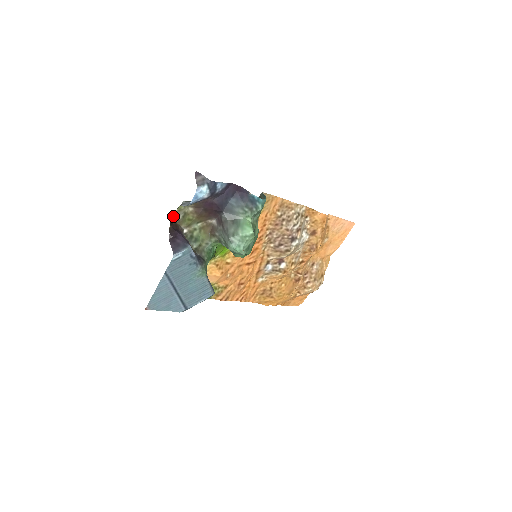
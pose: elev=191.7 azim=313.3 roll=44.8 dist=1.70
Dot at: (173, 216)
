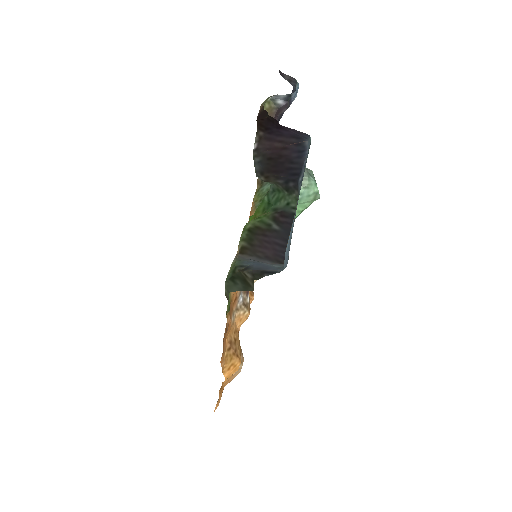
Dot at: (260, 108)
